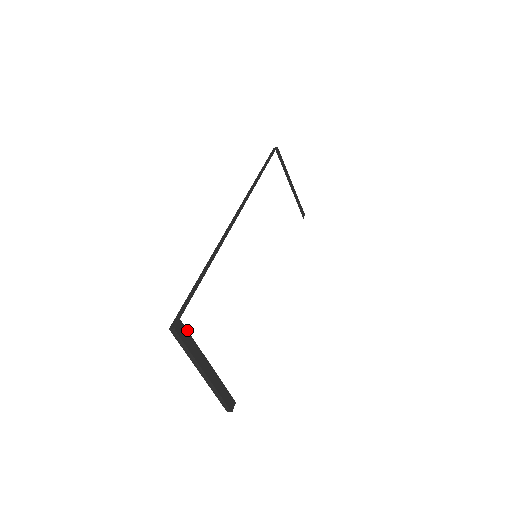
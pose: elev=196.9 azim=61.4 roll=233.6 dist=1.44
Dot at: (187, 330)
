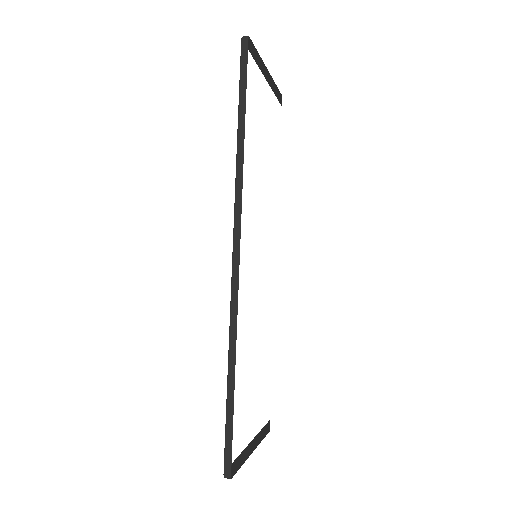
Dot at: (237, 457)
